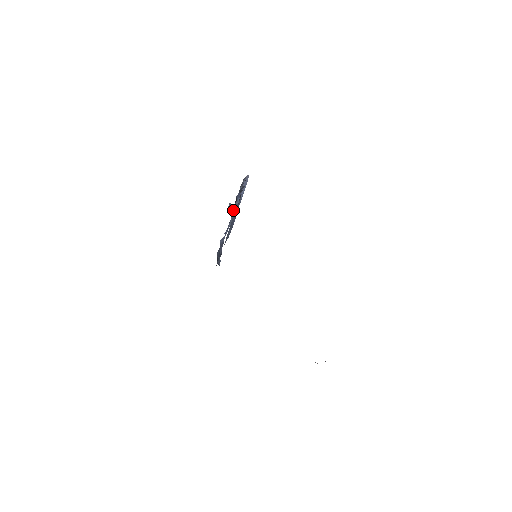
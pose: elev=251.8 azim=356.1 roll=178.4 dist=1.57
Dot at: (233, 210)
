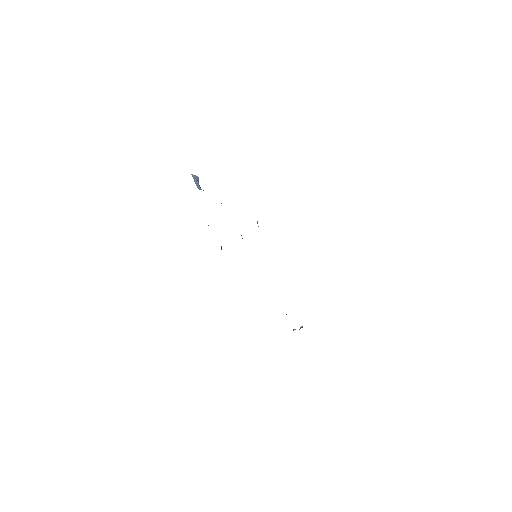
Dot at: occluded
